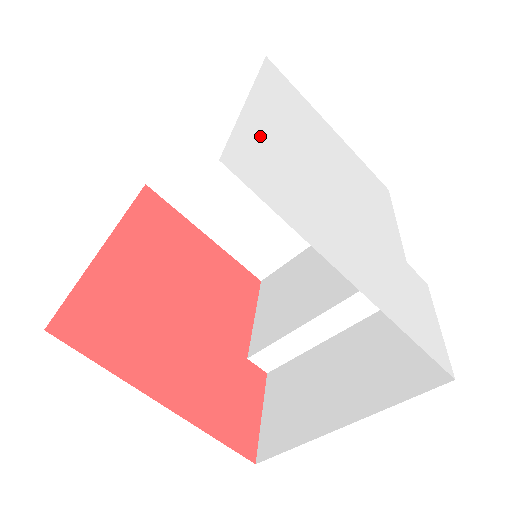
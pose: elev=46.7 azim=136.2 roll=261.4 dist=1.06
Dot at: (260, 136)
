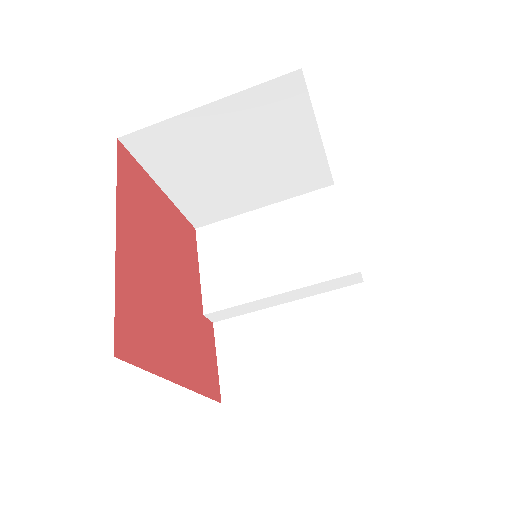
Dot at: occluded
